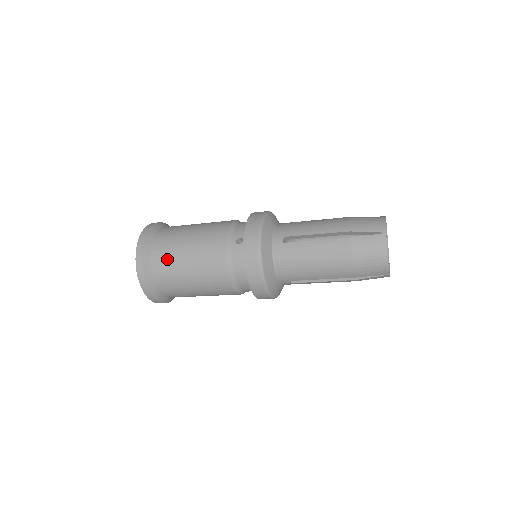
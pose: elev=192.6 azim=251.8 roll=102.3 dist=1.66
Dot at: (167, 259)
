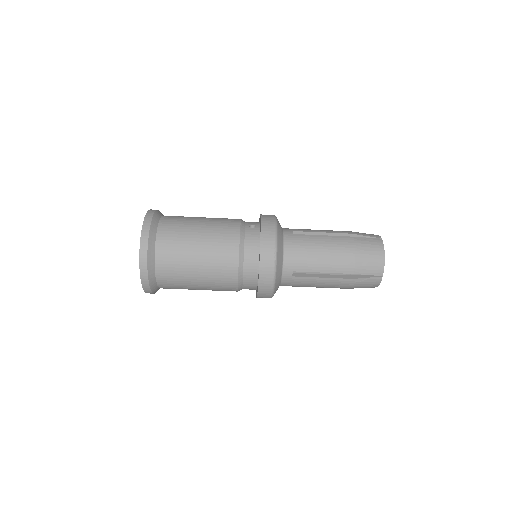
Dot at: (177, 229)
